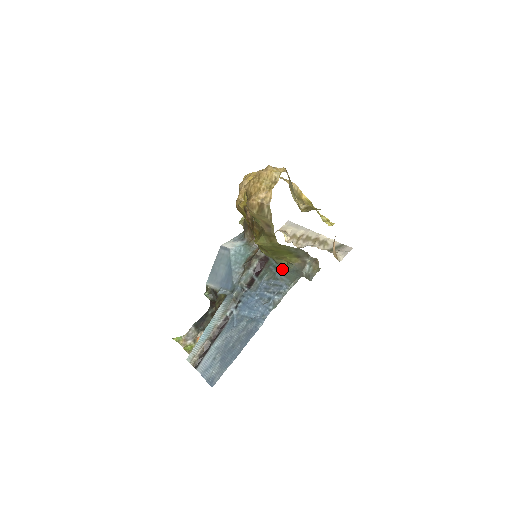
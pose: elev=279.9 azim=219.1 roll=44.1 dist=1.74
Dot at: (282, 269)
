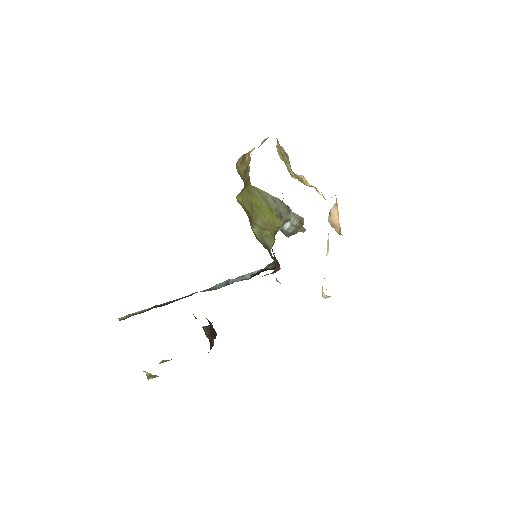
Dot at: occluded
